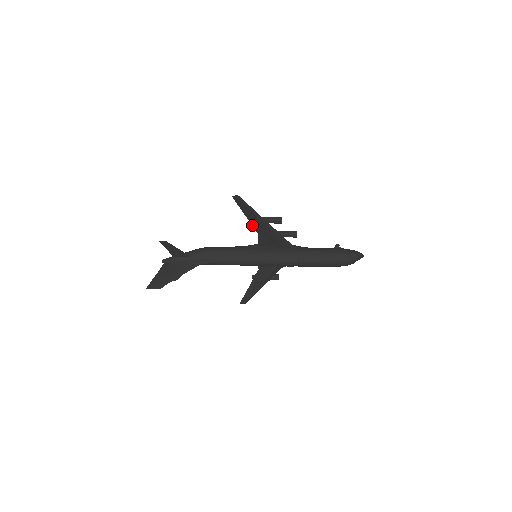
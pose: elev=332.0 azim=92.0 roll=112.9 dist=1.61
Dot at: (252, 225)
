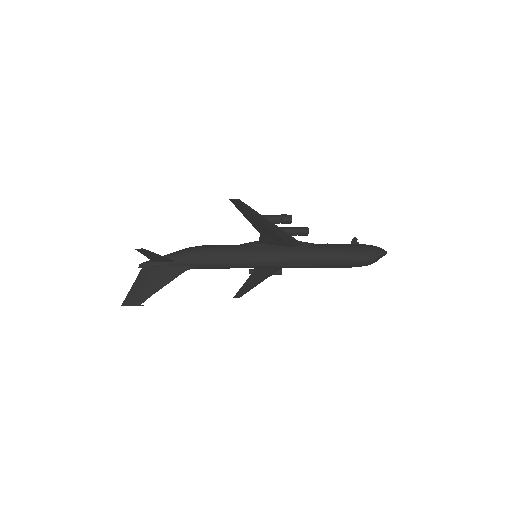
Dot at: (253, 226)
